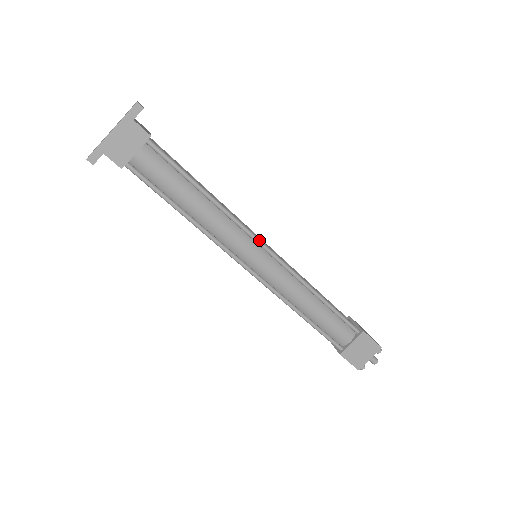
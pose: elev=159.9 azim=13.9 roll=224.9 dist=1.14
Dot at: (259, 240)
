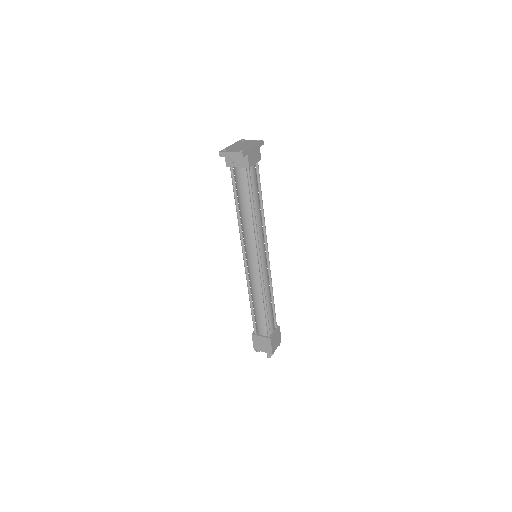
Dot at: (267, 244)
